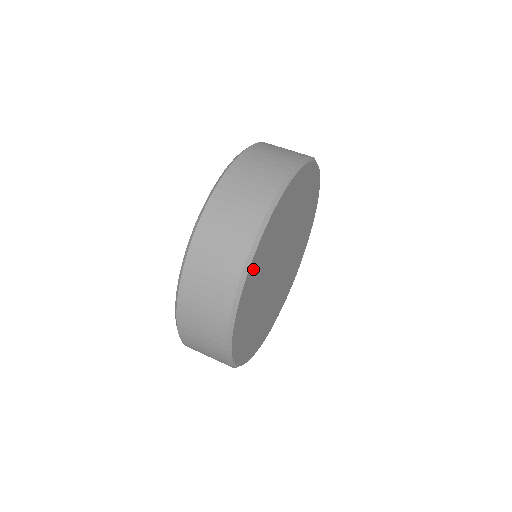
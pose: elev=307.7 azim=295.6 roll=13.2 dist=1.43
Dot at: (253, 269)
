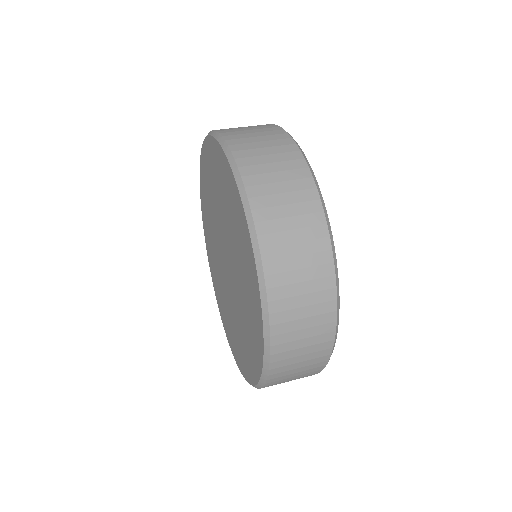
Dot at: occluded
